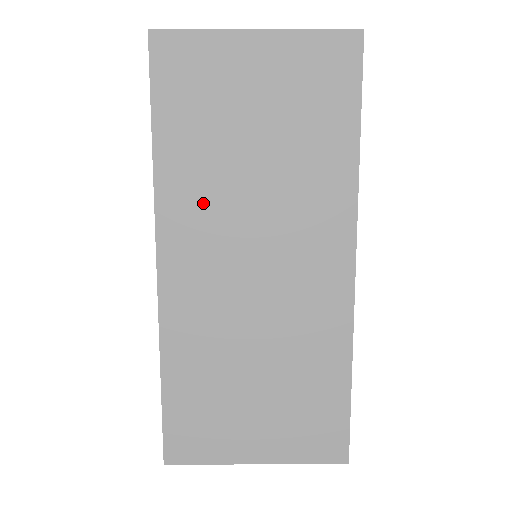
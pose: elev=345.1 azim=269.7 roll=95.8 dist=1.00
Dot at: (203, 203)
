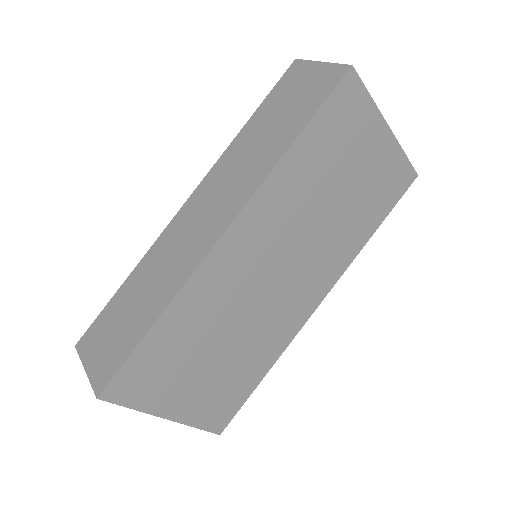
Dot at: (285, 209)
